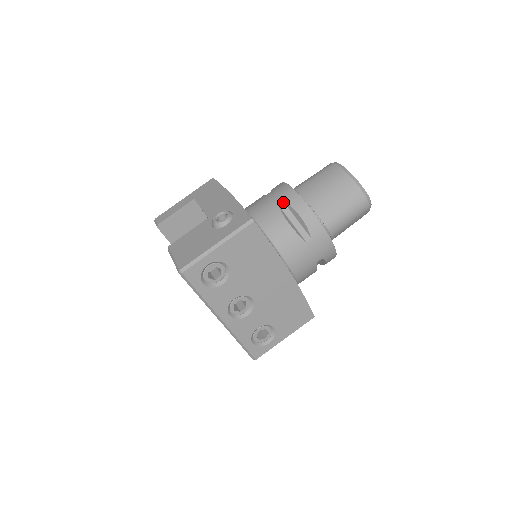
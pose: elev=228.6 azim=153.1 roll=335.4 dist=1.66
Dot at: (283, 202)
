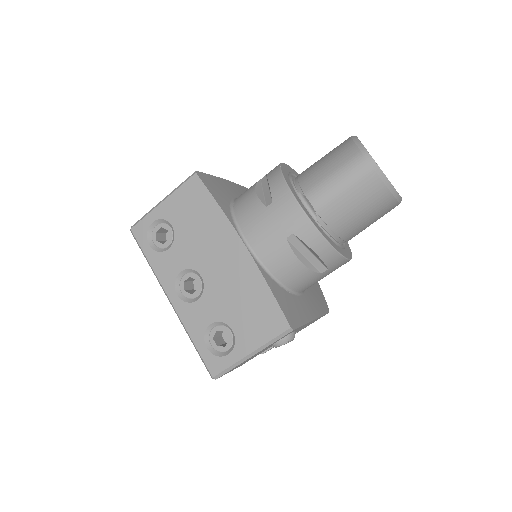
Dot at: occluded
